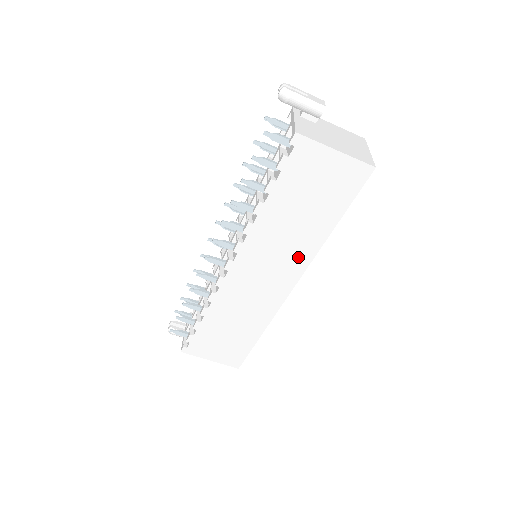
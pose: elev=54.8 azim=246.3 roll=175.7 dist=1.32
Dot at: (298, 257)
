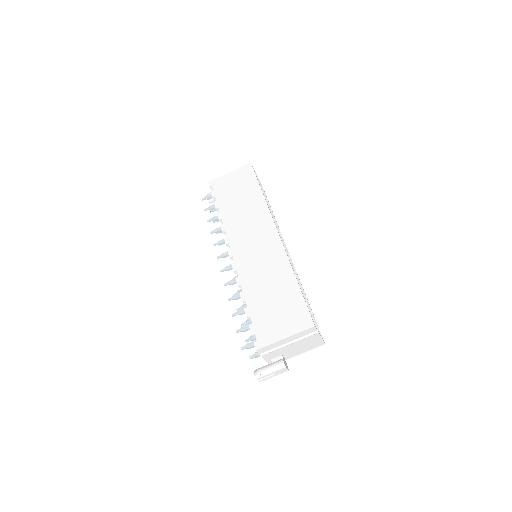
Dot at: (261, 217)
